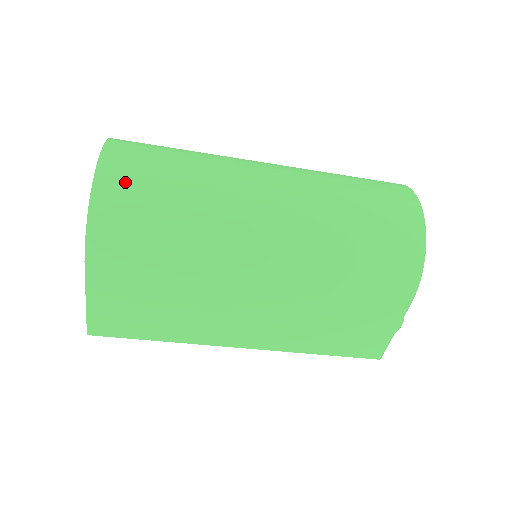
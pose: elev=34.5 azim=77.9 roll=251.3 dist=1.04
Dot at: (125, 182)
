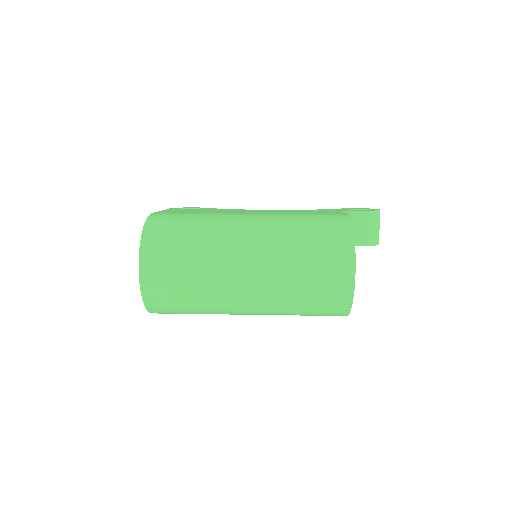
Dot at: (160, 300)
